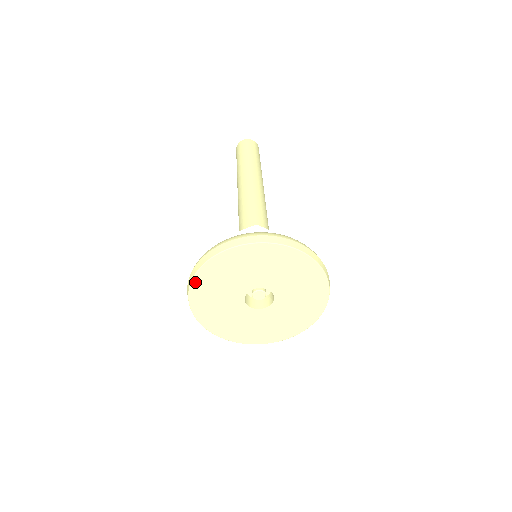
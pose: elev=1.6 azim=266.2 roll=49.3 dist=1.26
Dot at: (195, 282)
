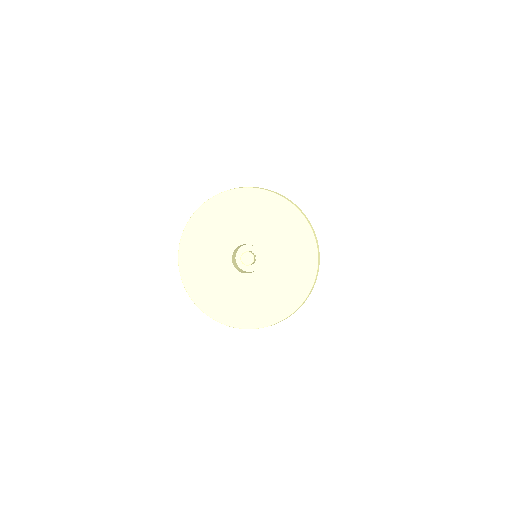
Dot at: (182, 248)
